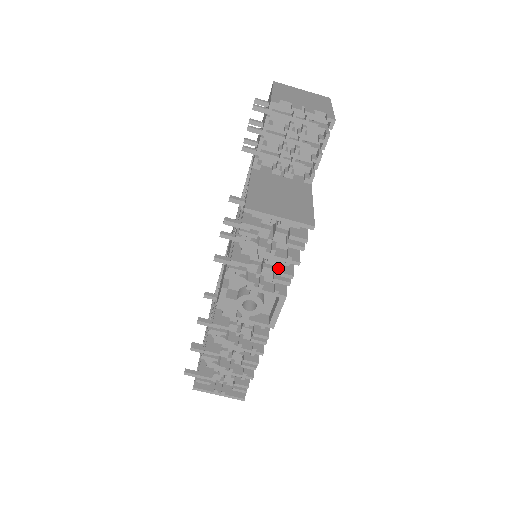
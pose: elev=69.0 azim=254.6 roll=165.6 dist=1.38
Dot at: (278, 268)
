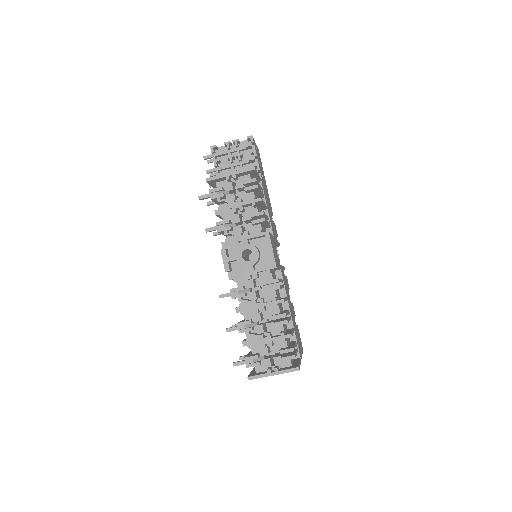
Dot at: (252, 214)
